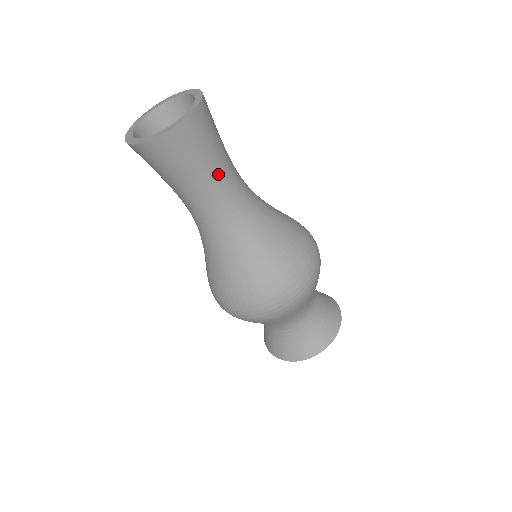
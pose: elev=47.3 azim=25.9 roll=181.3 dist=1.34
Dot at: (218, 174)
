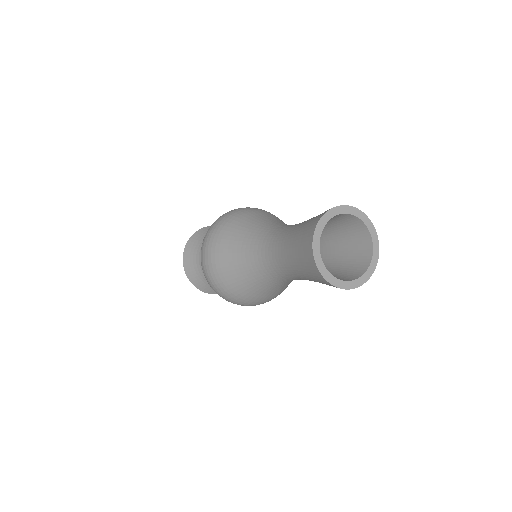
Dot at: occluded
